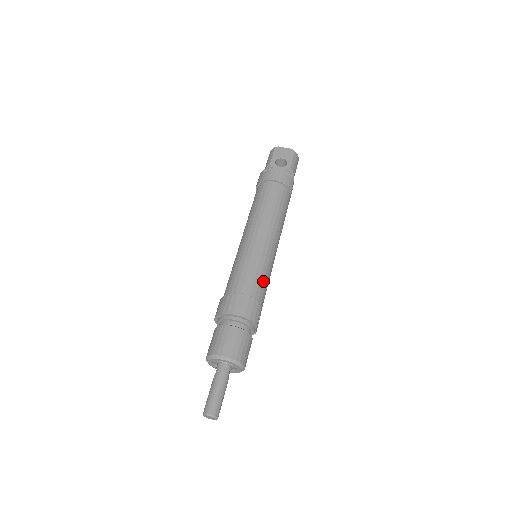
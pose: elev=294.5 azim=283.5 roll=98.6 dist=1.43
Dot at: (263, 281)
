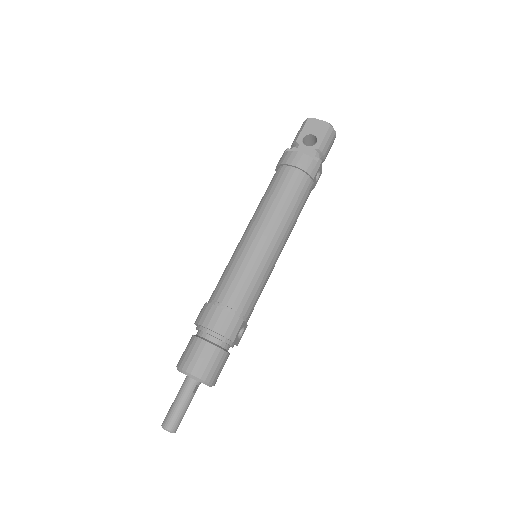
Dot at: (252, 291)
